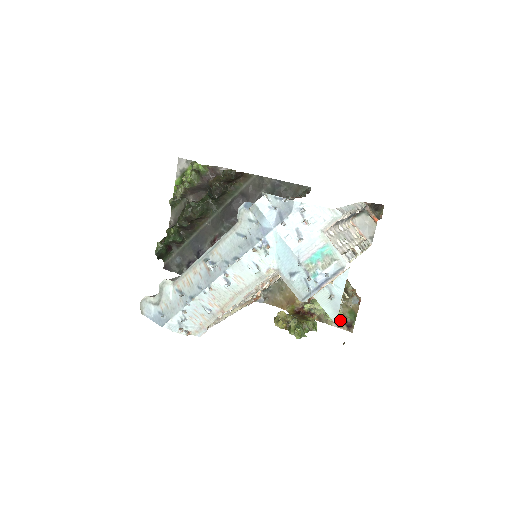
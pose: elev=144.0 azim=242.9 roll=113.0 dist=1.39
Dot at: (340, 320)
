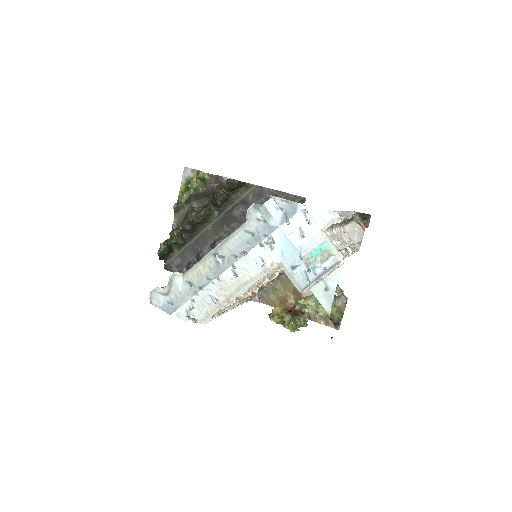
Dot at: (328, 318)
